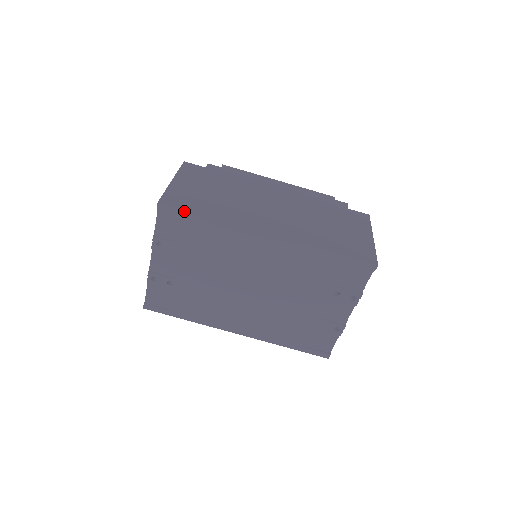
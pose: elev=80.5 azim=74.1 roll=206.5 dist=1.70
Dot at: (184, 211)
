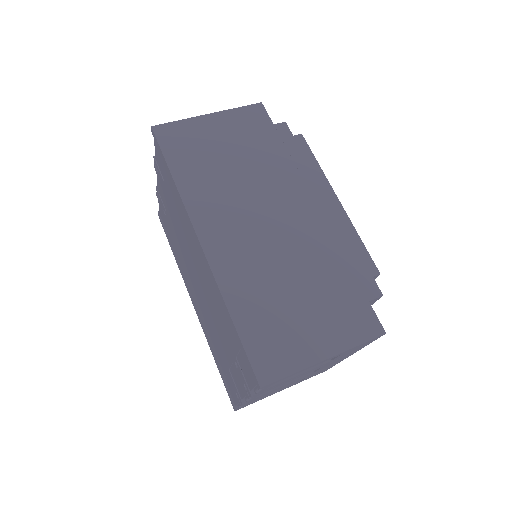
Dot at: (162, 152)
